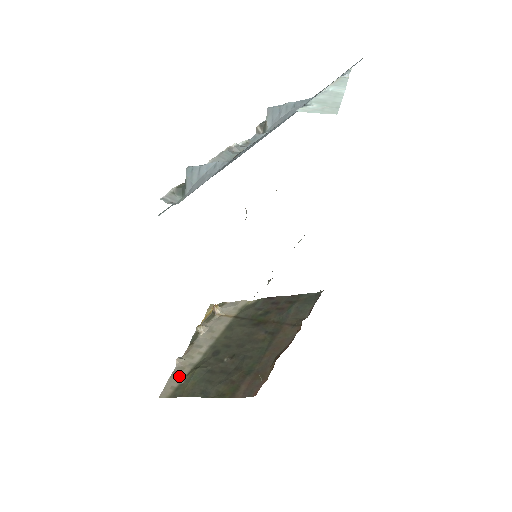
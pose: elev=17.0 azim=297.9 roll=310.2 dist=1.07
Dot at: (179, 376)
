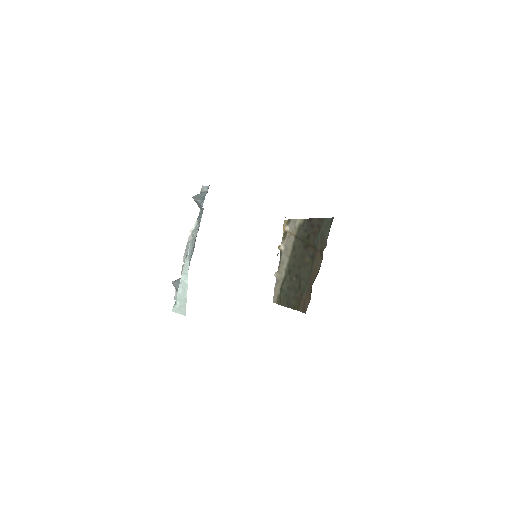
Dot at: (278, 288)
